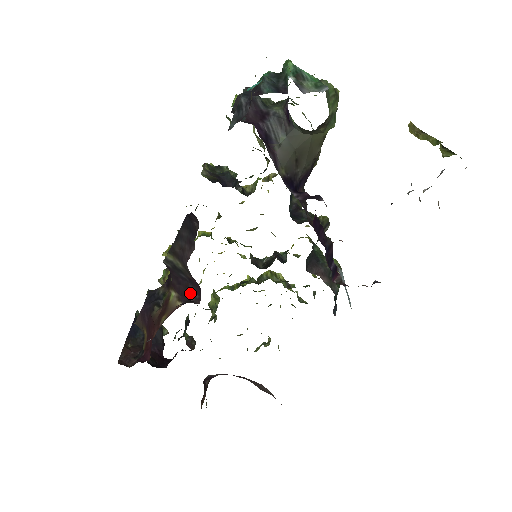
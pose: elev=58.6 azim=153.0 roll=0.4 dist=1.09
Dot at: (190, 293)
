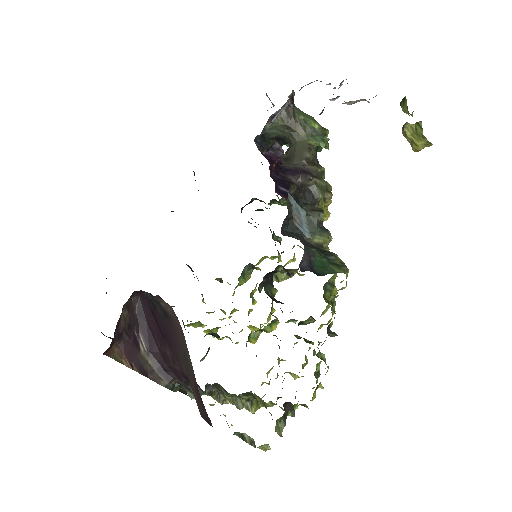
Dot at: occluded
